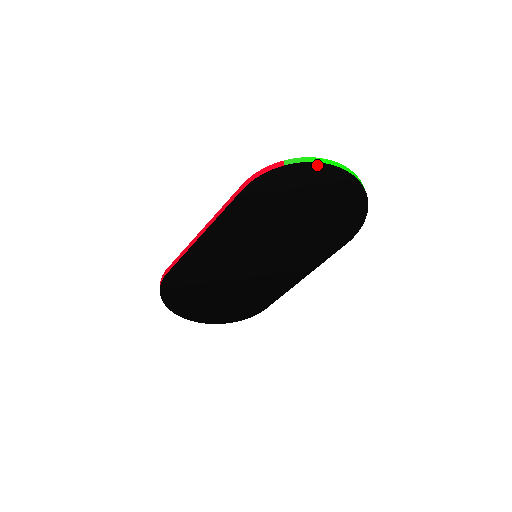
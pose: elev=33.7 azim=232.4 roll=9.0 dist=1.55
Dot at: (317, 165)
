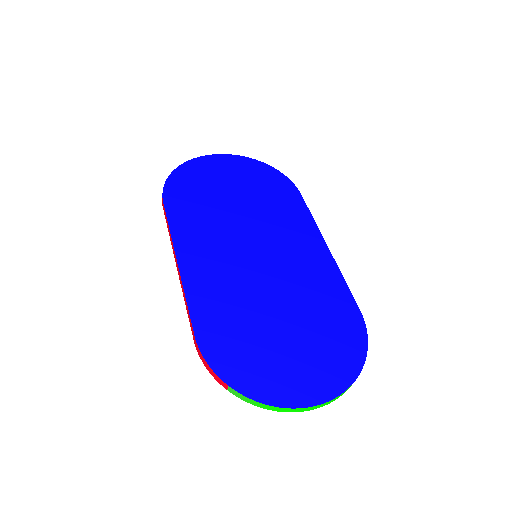
Dot at: occluded
